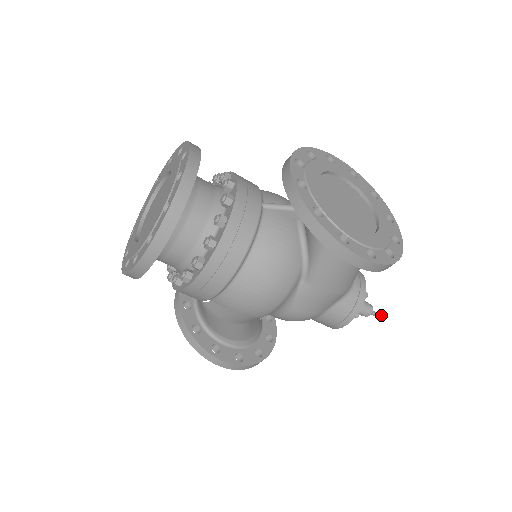
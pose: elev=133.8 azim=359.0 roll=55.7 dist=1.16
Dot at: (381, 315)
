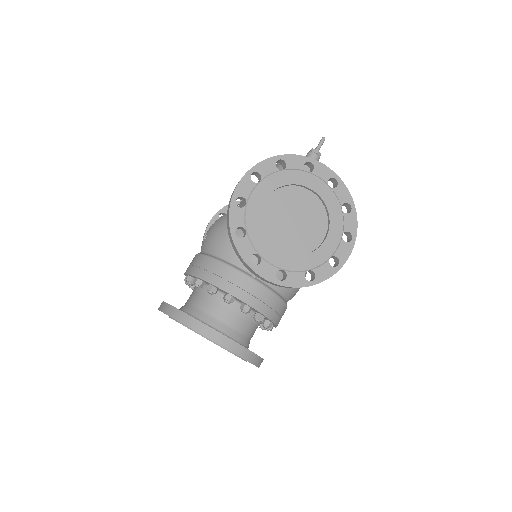
Dot at: (323, 140)
